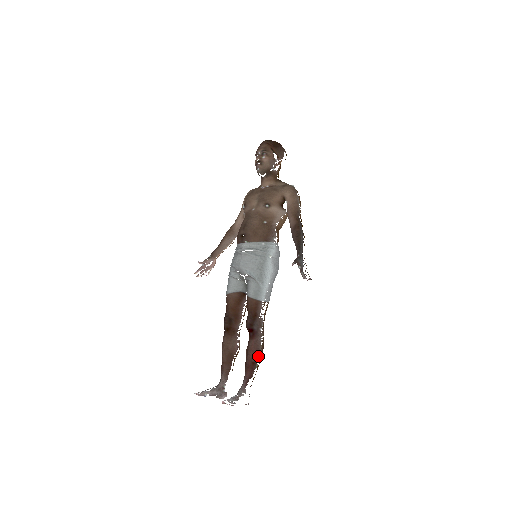
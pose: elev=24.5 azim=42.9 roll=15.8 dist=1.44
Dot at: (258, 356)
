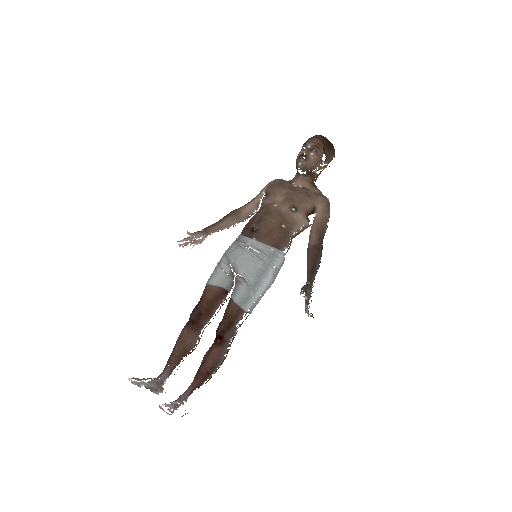
Dot at: (216, 367)
